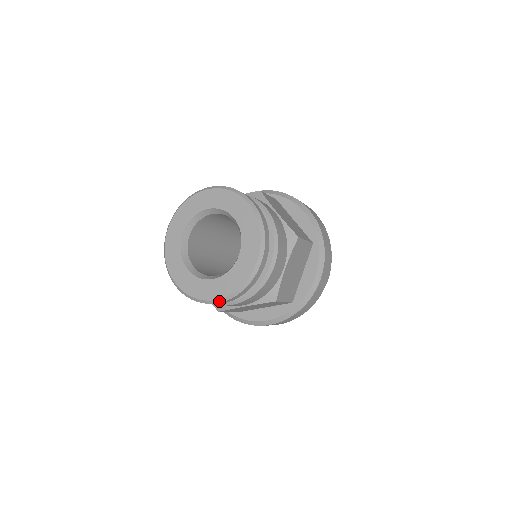
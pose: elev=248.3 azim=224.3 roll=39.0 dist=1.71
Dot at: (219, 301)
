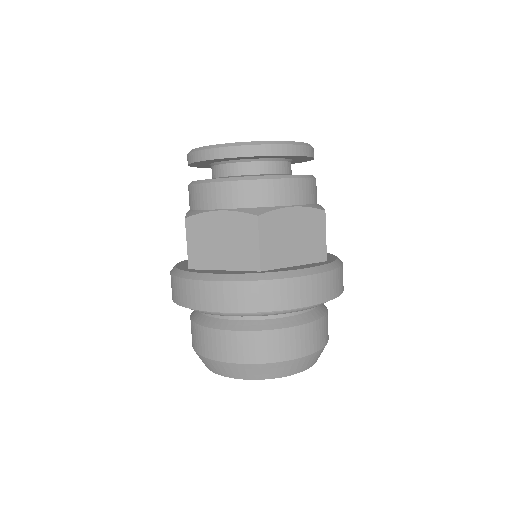
Dot at: (220, 146)
